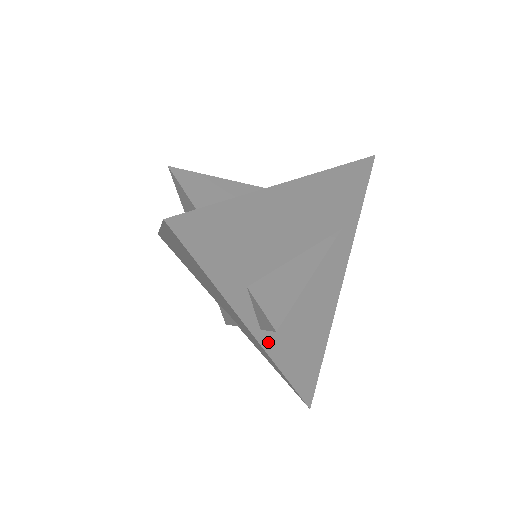
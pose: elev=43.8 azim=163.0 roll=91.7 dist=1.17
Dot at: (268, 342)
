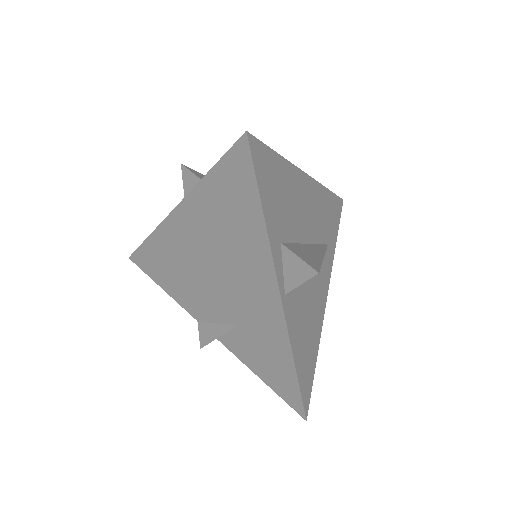
Dot at: (288, 313)
